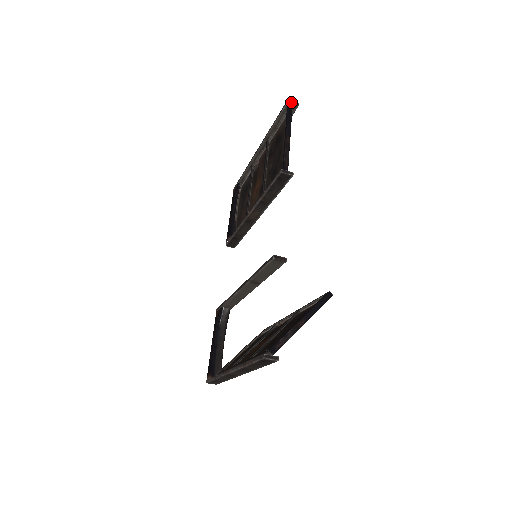
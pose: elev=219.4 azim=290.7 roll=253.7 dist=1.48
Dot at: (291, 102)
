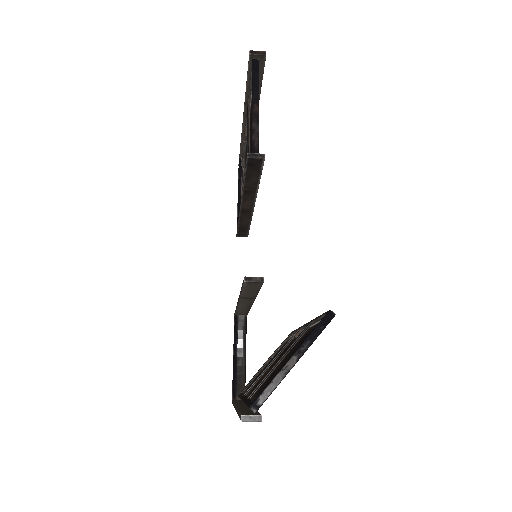
Dot at: (255, 53)
